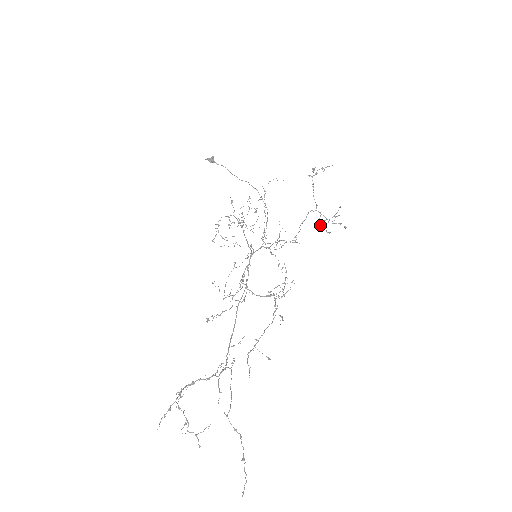
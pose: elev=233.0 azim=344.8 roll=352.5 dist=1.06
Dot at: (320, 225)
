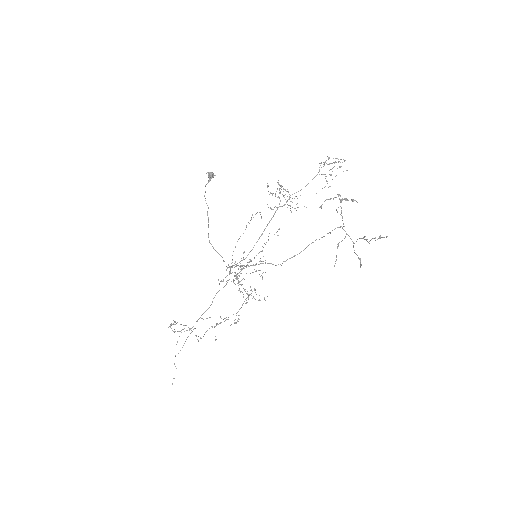
Dot at: occluded
